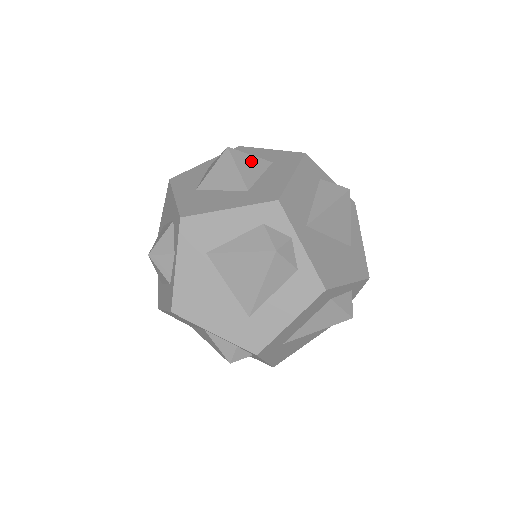
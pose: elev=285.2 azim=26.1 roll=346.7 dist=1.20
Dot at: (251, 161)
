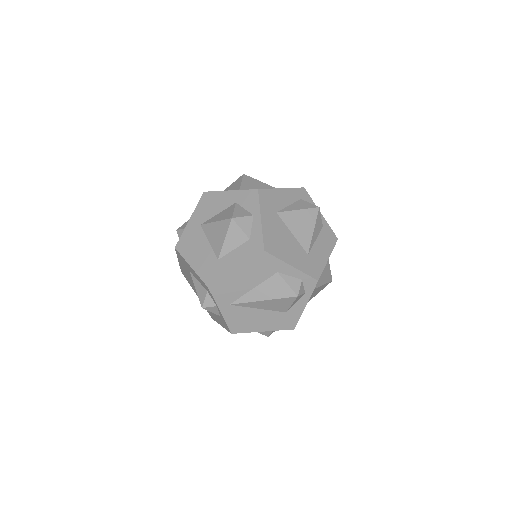
Dot at: occluded
